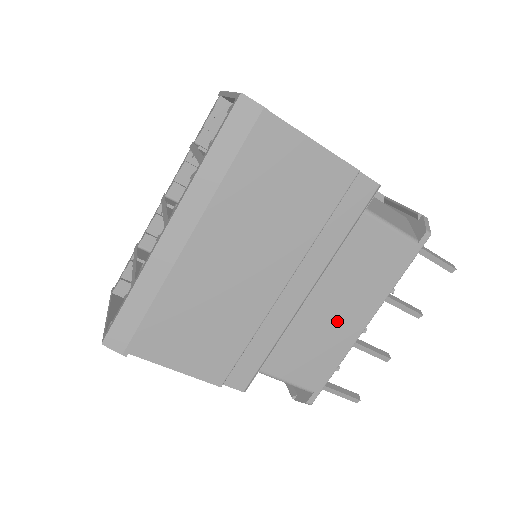
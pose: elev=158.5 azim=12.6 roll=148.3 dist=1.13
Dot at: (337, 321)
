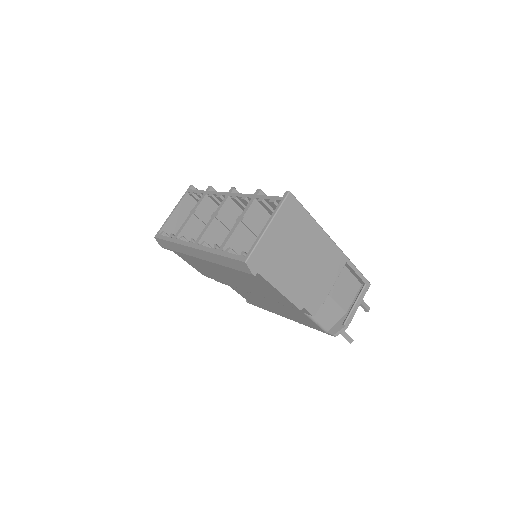
Dot at: (271, 307)
